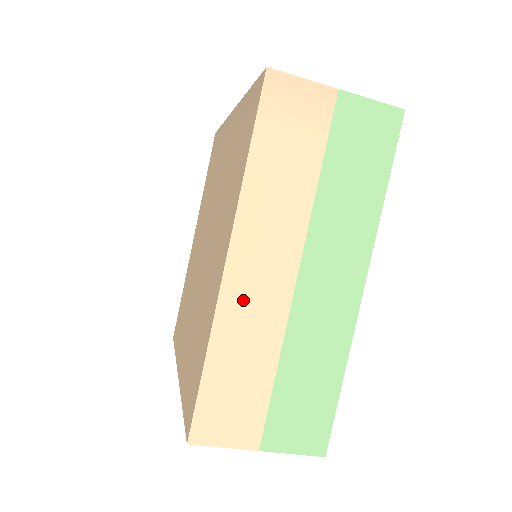
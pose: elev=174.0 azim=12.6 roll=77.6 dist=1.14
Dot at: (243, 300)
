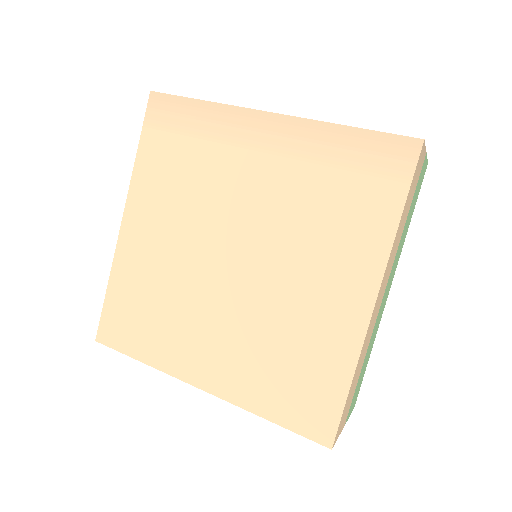
Dot at: (370, 327)
